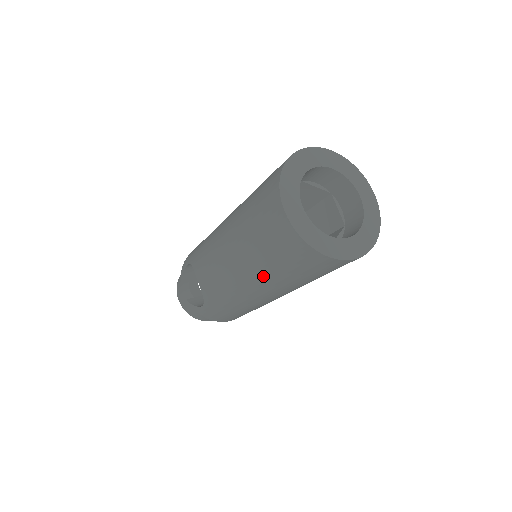
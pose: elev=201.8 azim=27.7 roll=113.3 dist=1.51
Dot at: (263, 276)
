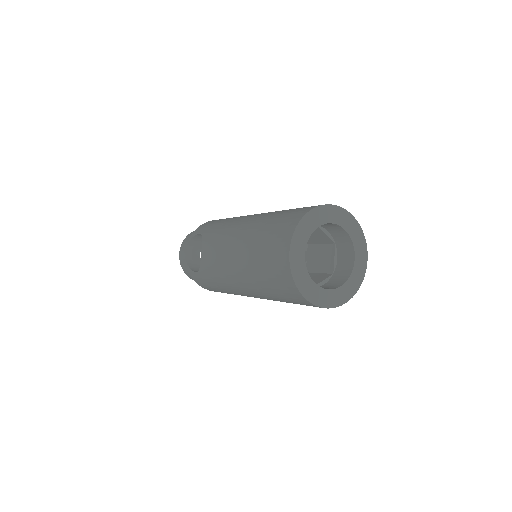
Dot at: (253, 282)
